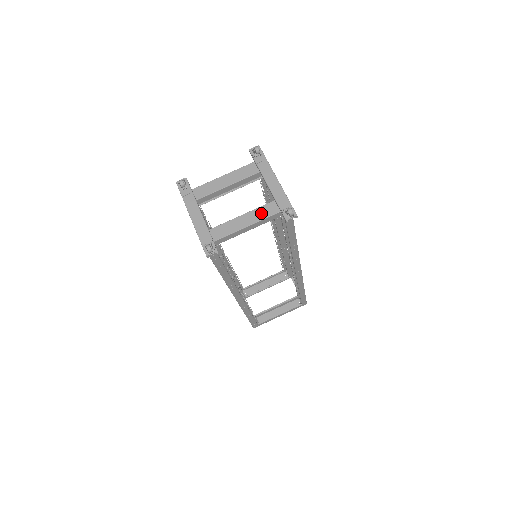
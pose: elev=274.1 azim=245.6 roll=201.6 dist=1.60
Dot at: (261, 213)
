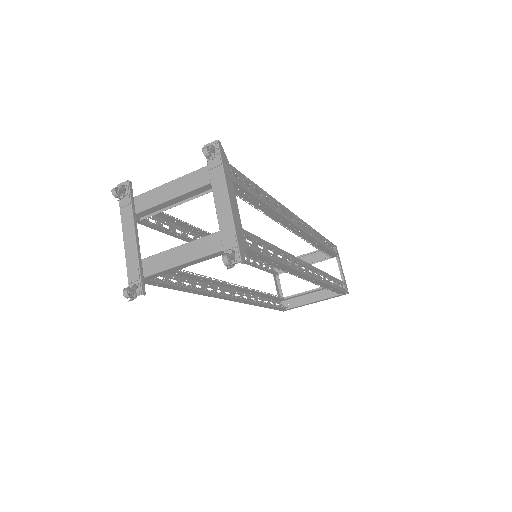
Dot at: (202, 247)
